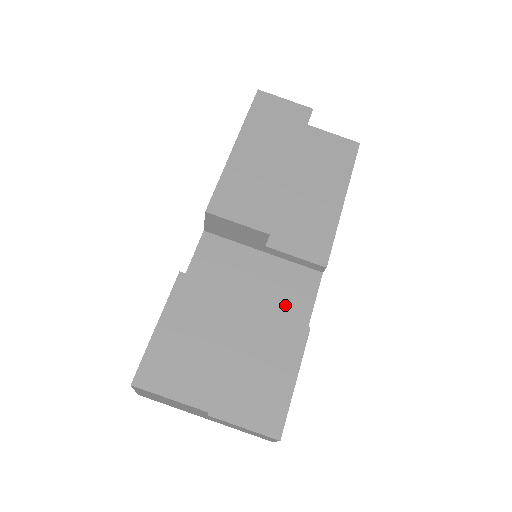
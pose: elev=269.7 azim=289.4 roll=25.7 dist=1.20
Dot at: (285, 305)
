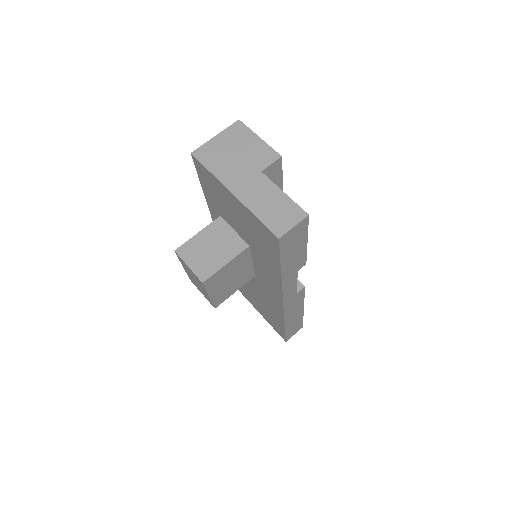
Dot at: occluded
